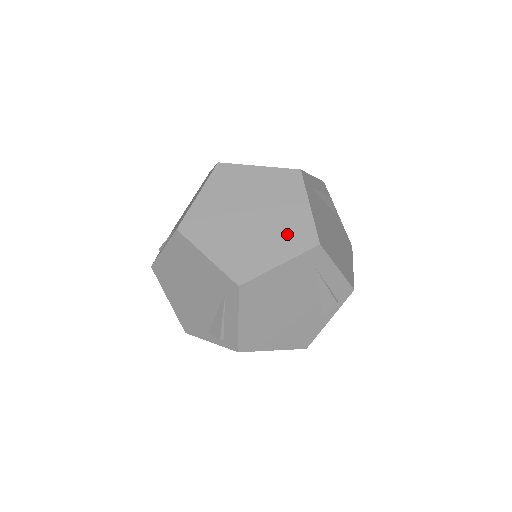
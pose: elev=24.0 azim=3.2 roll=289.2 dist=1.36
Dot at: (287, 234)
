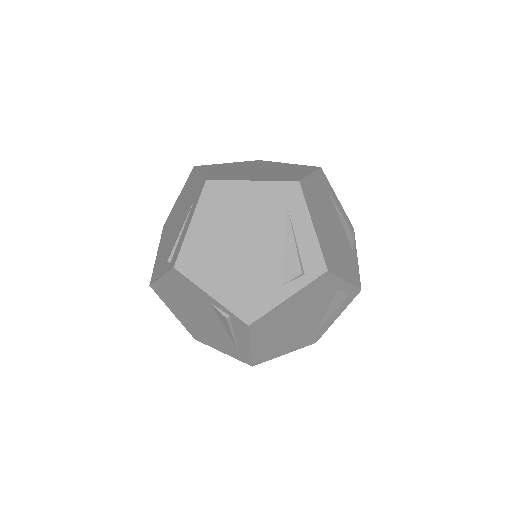
Dot at: (293, 169)
